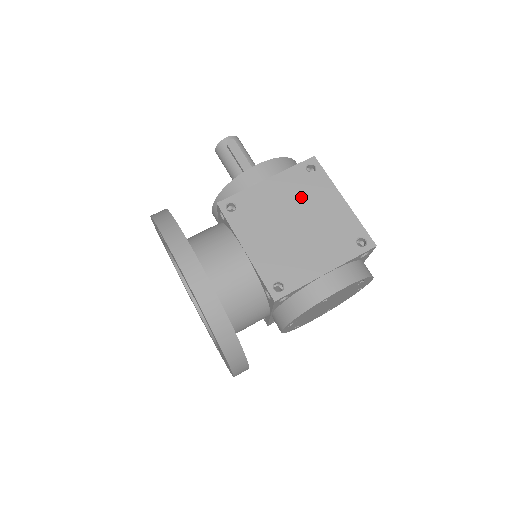
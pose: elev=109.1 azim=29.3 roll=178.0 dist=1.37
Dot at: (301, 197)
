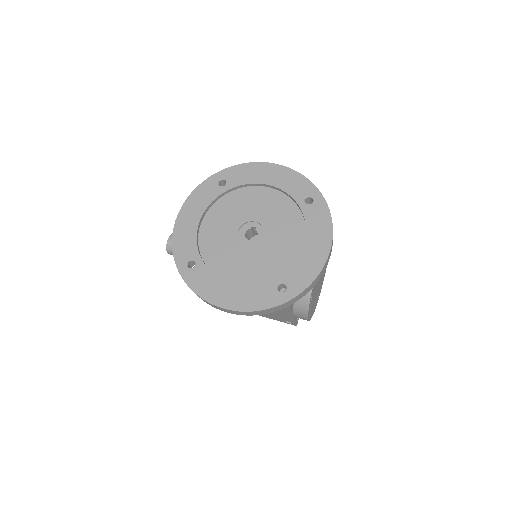
Dot at: occluded
